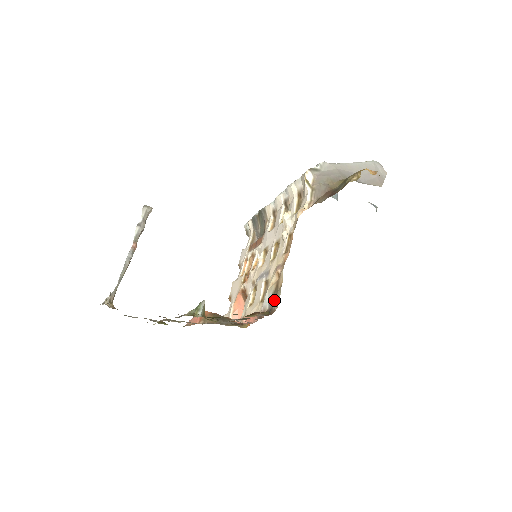
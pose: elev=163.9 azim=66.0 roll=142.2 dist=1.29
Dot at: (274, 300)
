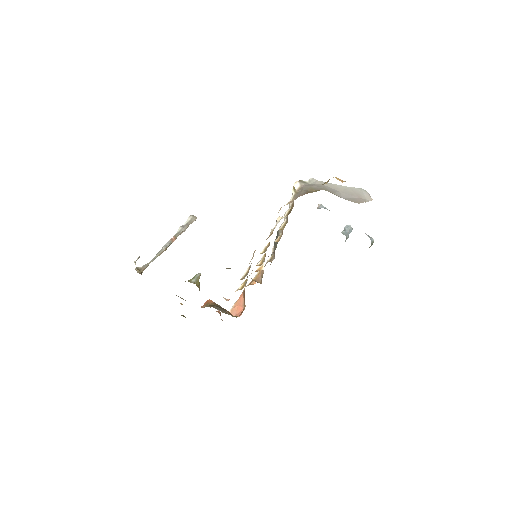
Dot at: occluded
